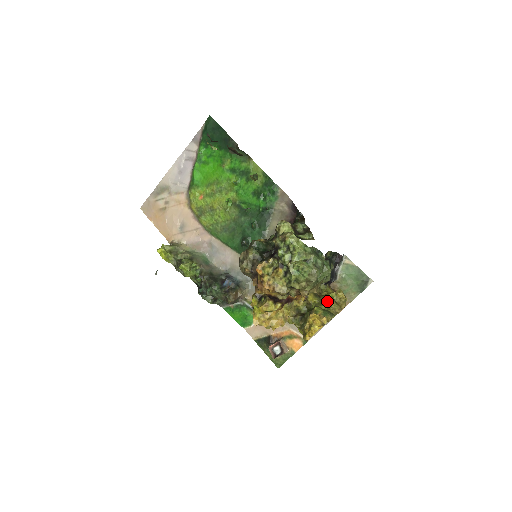
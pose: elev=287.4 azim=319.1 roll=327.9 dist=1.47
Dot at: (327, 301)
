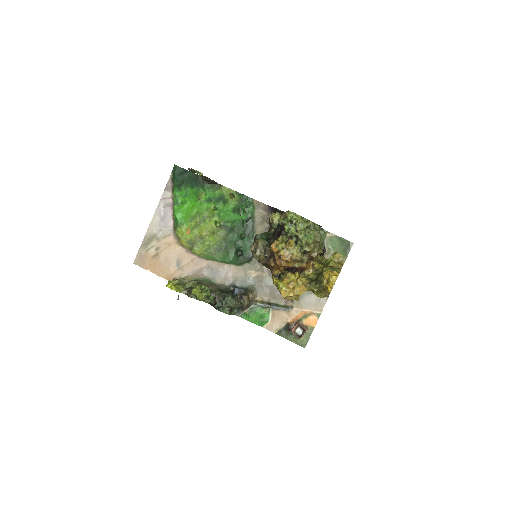
Dot at: (329, 263)
